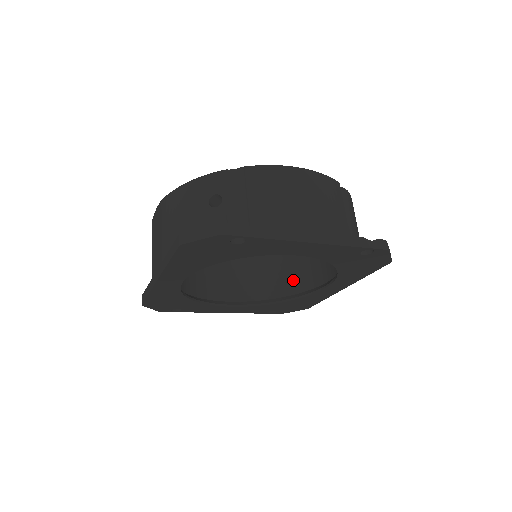
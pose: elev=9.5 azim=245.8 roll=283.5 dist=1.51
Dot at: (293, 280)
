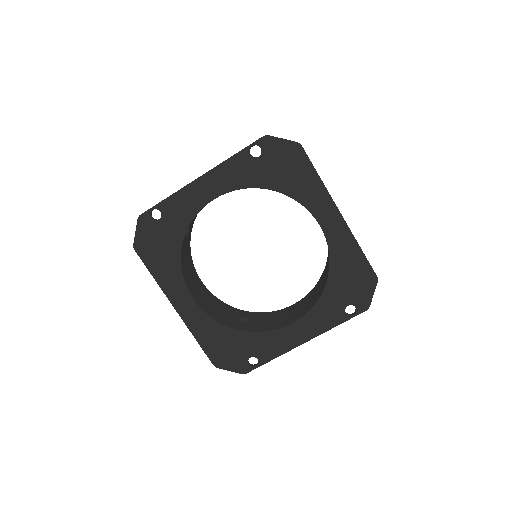
Dot at: occluded
